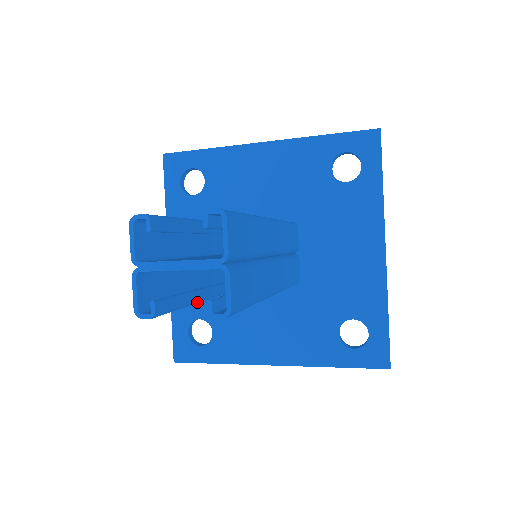
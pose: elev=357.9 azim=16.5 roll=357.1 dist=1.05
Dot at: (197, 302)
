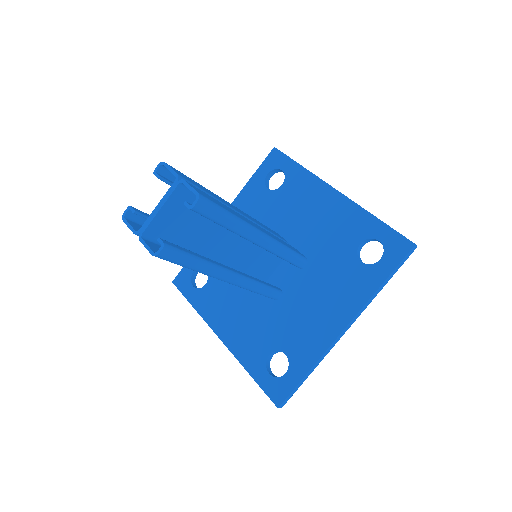
Dot at: (210, 264)
